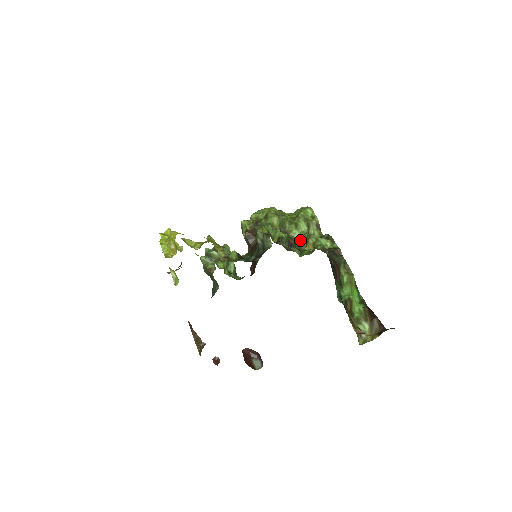
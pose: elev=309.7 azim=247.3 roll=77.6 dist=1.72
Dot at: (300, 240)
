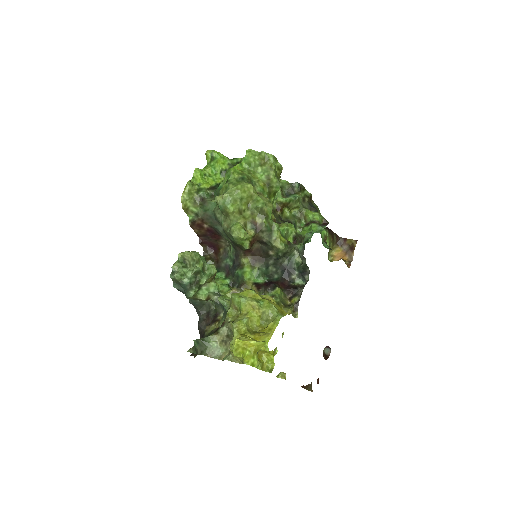
Dot at: (281, 207)
